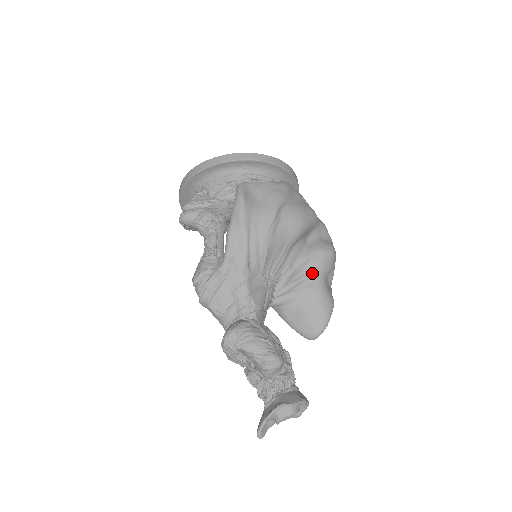
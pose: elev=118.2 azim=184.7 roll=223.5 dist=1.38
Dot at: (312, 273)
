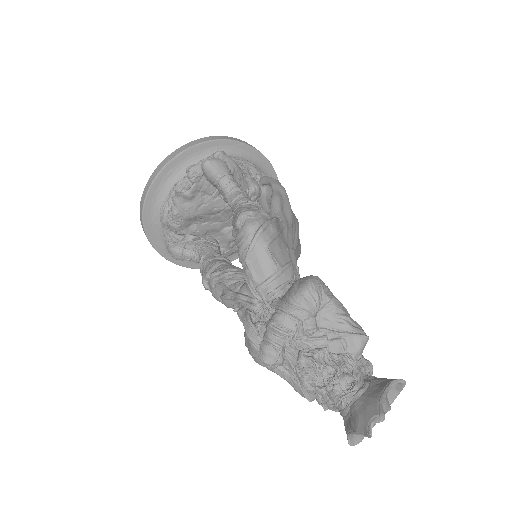
Dot at: occluded
